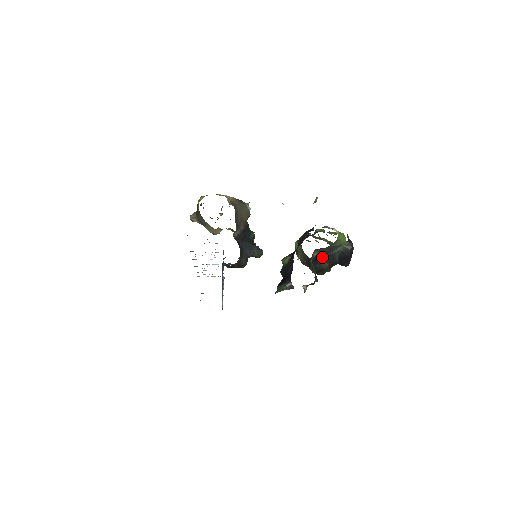
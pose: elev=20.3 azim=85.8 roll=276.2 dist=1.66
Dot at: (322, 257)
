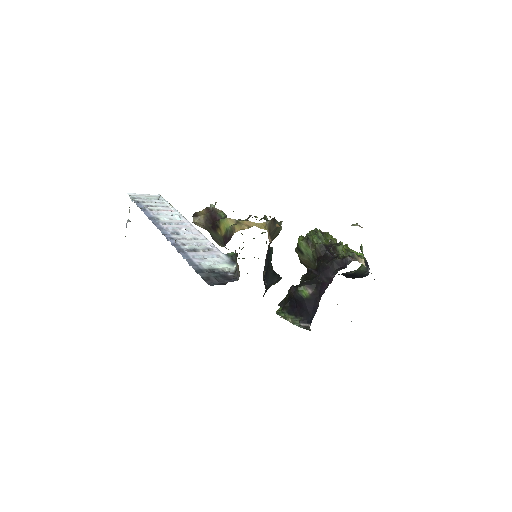
Dot at: occluded
